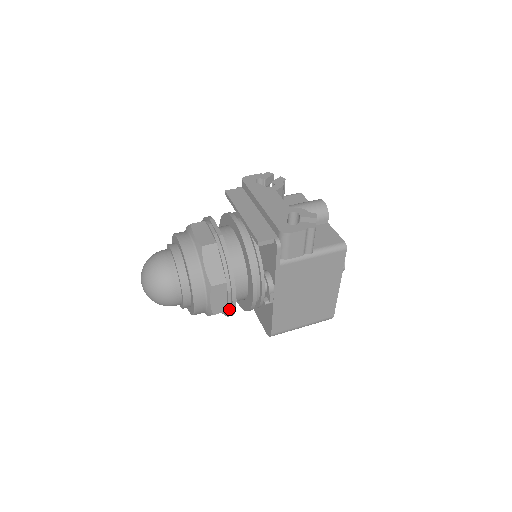
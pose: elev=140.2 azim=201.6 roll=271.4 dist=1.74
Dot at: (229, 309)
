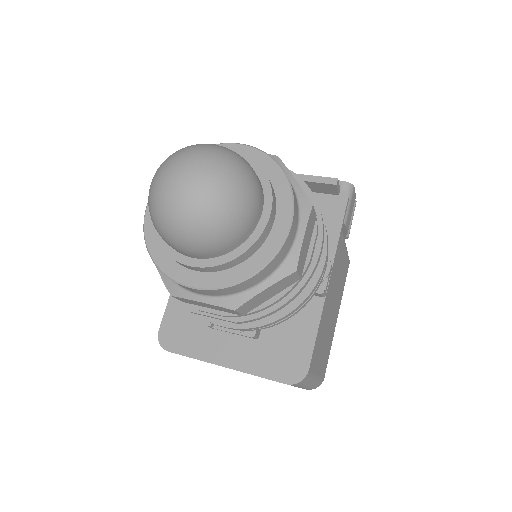
Dot at: (302, 276)
